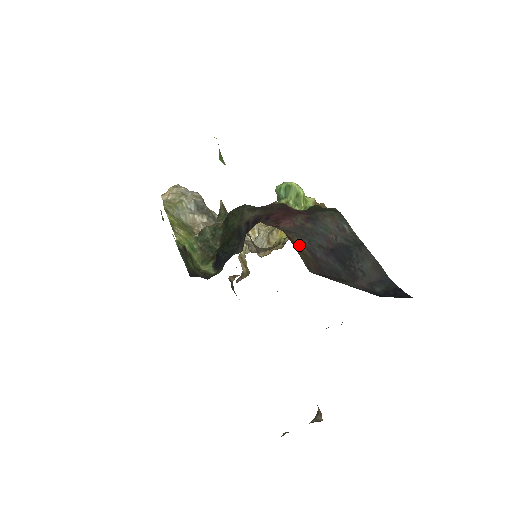
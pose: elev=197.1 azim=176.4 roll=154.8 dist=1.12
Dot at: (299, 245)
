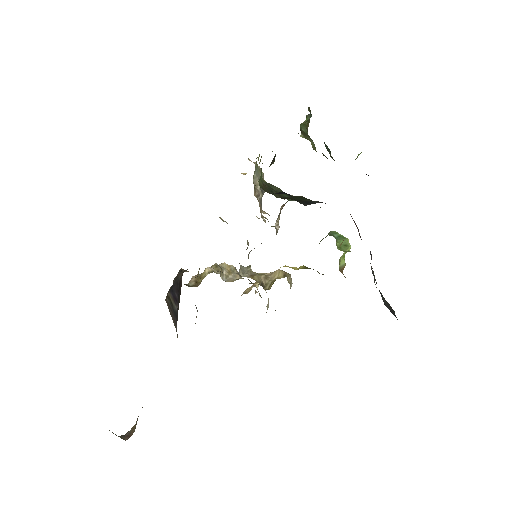
Dot at: occluded
